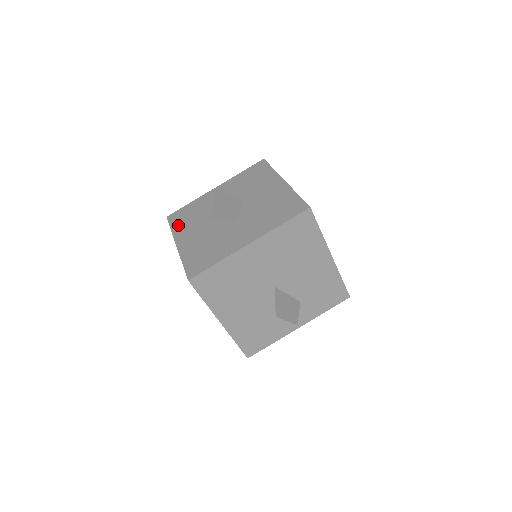
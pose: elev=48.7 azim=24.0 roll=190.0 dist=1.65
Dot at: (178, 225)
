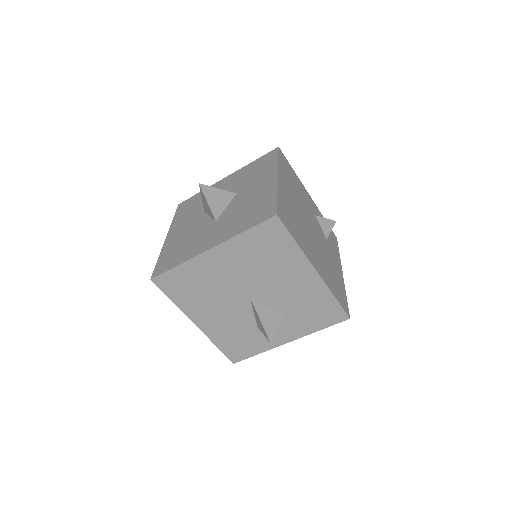
Dot at: (179, 215)
